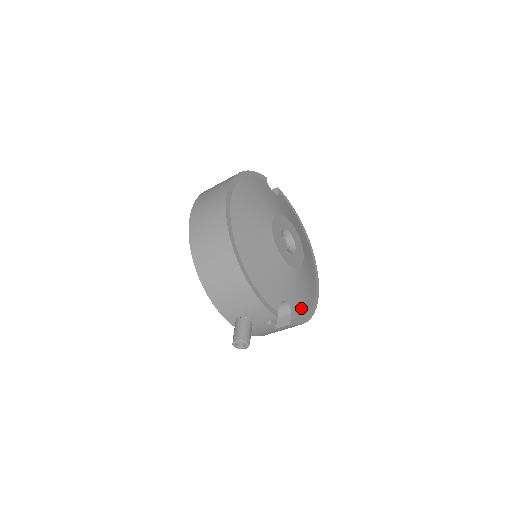
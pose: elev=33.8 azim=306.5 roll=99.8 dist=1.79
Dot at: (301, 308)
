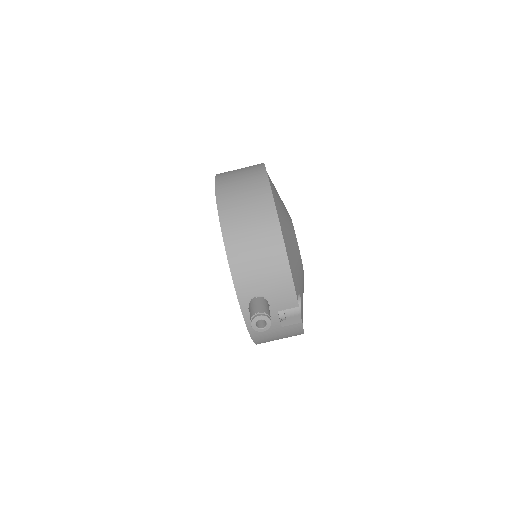
Dot at: occluded
